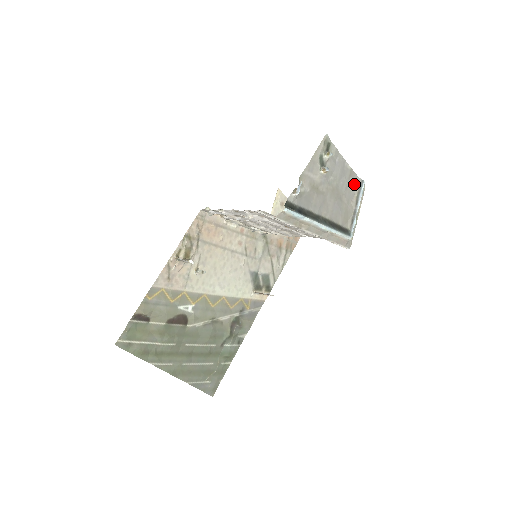
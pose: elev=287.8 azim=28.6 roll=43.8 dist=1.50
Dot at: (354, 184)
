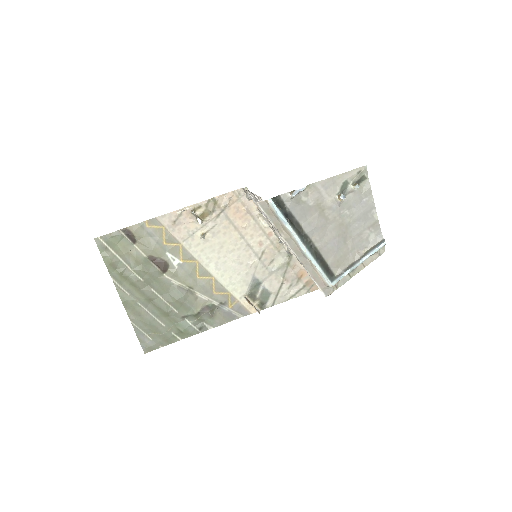
Dot at: (372, 237)
